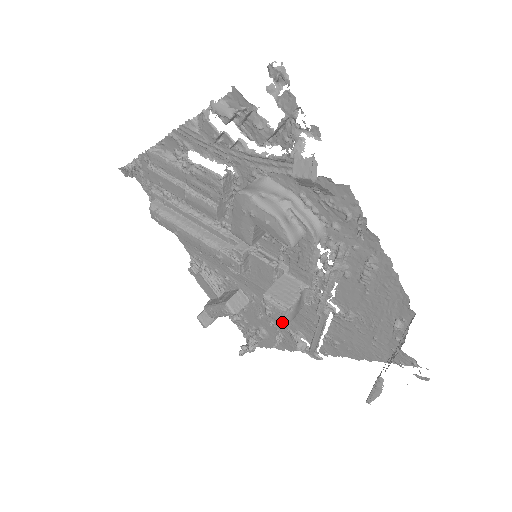
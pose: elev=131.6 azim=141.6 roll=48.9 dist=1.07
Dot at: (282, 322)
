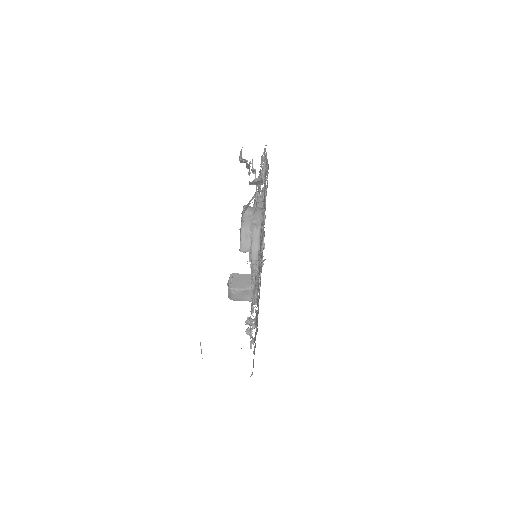
Dot at: (228, 295)
